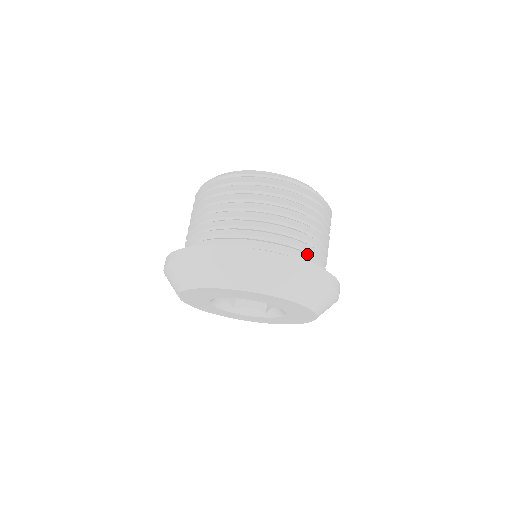
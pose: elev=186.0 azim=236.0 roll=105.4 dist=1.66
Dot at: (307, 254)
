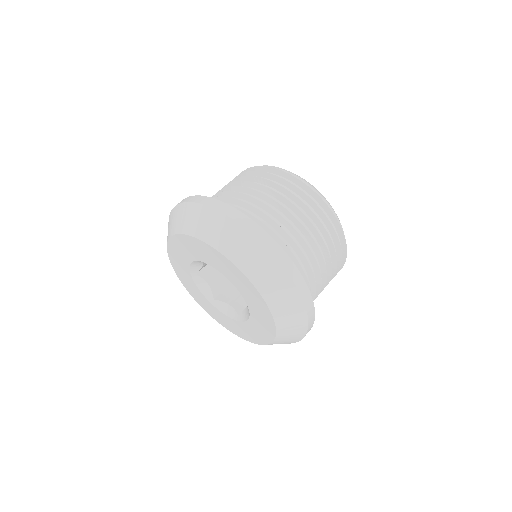
Dot at: (288, 248)
